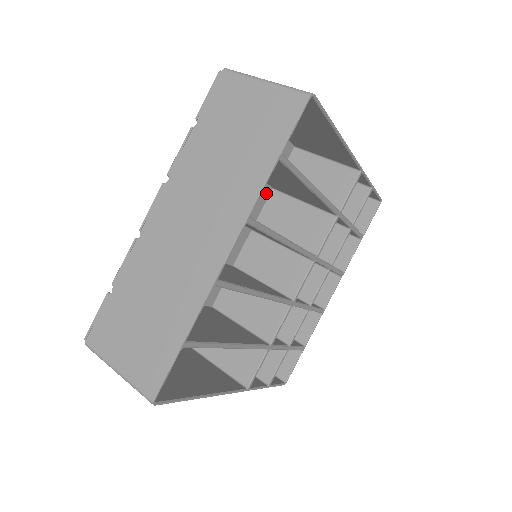
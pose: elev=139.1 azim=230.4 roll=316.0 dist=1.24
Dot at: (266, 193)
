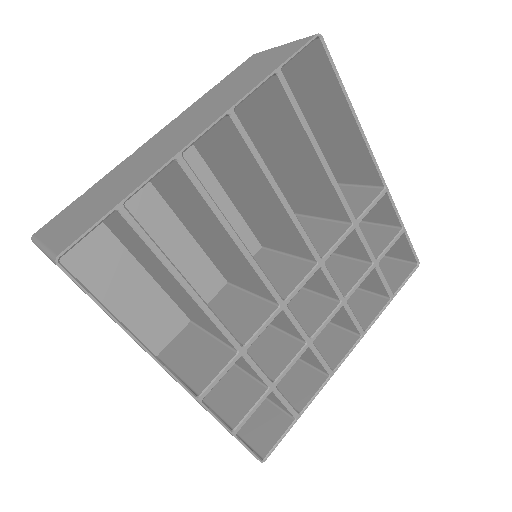
Dot at: occluded
